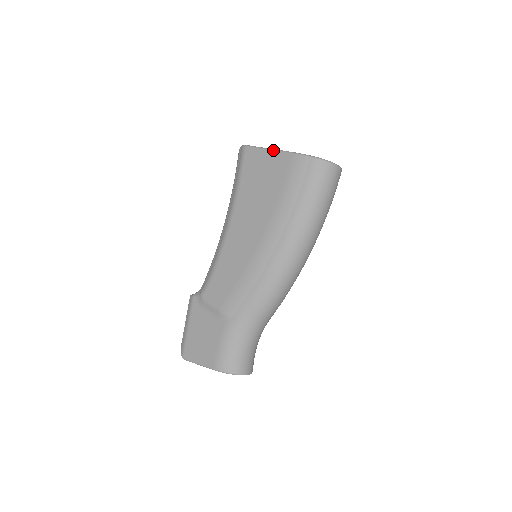
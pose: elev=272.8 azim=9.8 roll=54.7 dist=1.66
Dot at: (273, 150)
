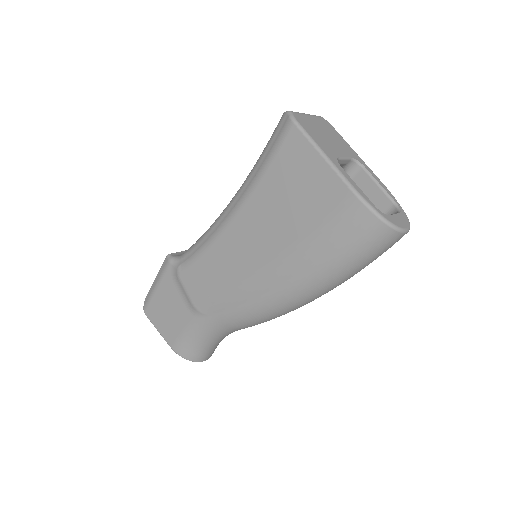
Dot at: (327, 162)
